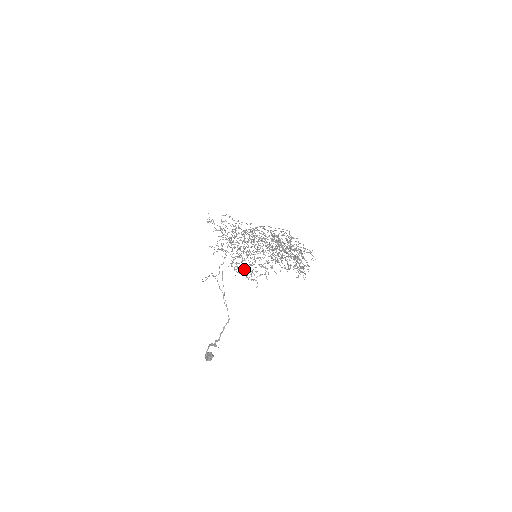
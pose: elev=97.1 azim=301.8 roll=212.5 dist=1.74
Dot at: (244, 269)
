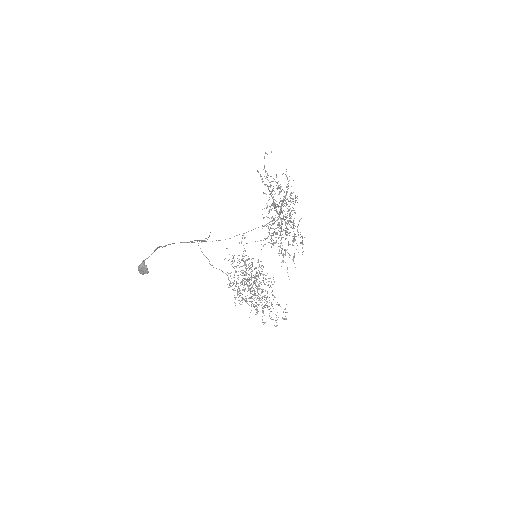
Dot at: (238, 287)
